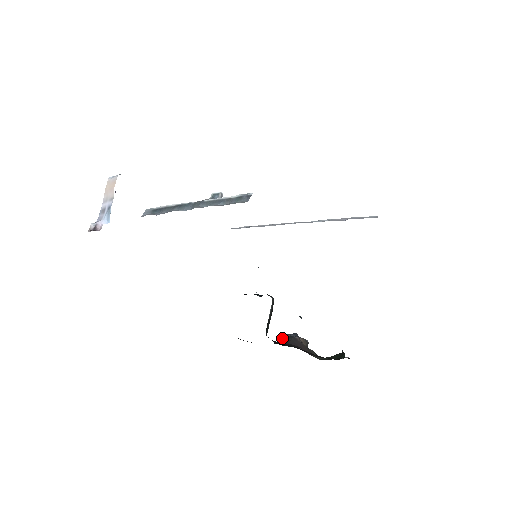
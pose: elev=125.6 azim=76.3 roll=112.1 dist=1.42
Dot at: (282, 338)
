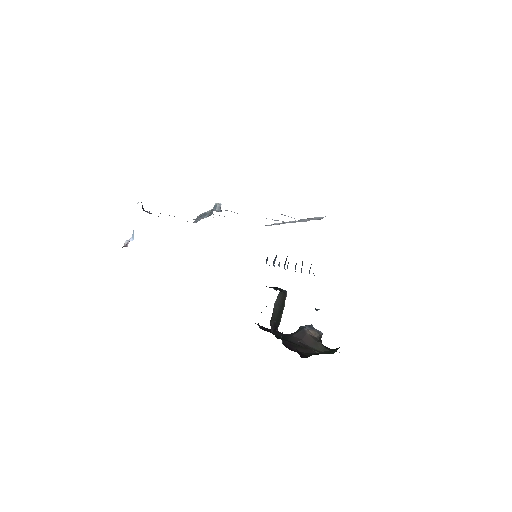
Dot at: (298, 329)
